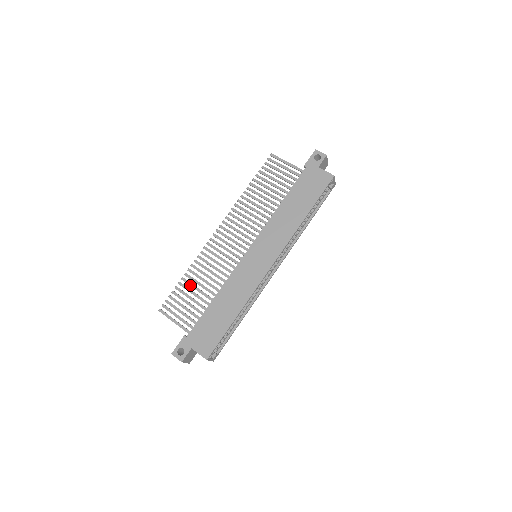
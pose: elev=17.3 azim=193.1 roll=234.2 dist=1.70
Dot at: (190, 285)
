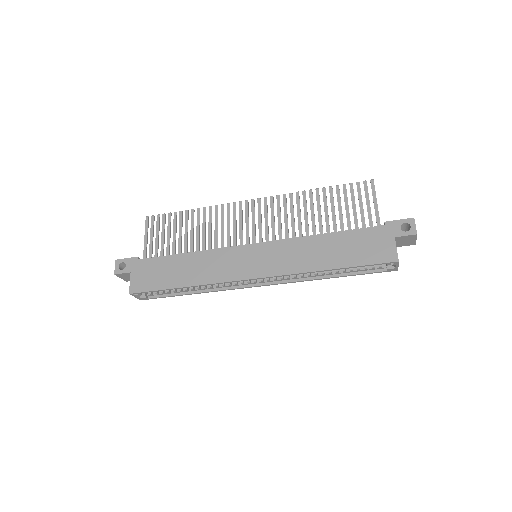
Dot at: (185, 222)
